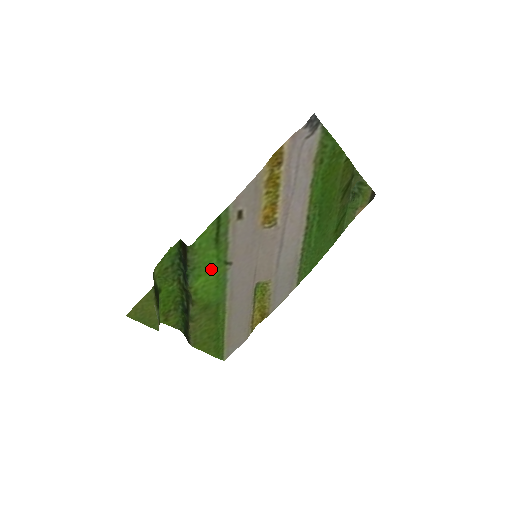
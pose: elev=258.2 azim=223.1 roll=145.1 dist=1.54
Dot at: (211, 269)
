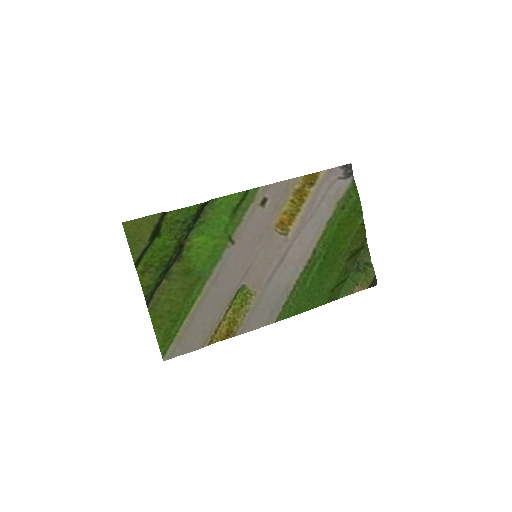
Dot at: (215, 234)
